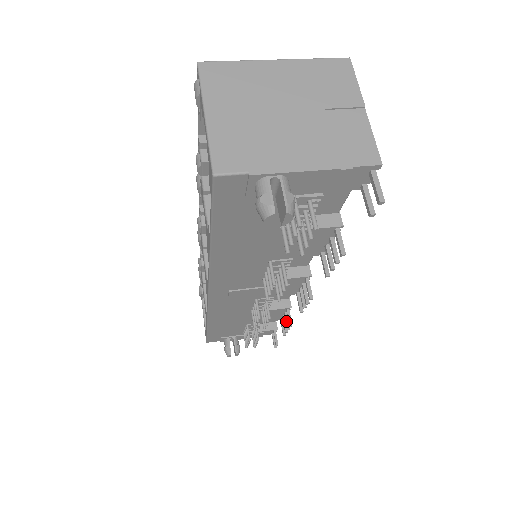
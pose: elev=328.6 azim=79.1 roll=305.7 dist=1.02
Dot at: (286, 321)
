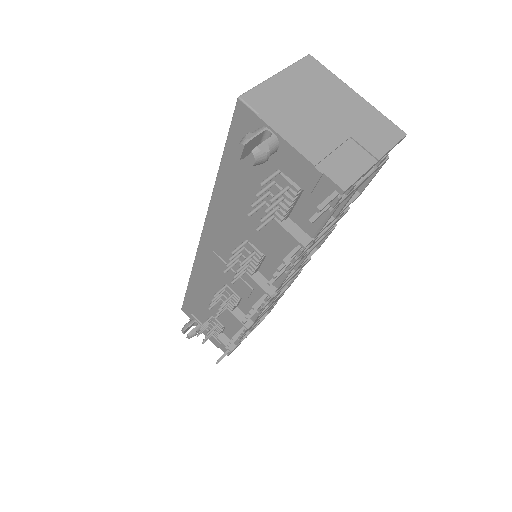
Dot at: occluded
